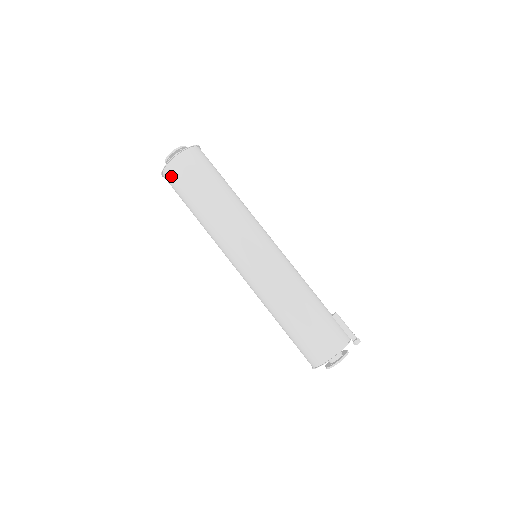
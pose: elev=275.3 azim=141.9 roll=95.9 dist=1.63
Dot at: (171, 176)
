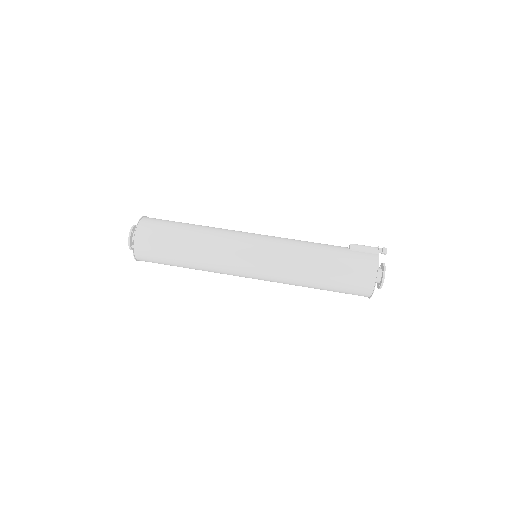
Dot at: (145, 258)
